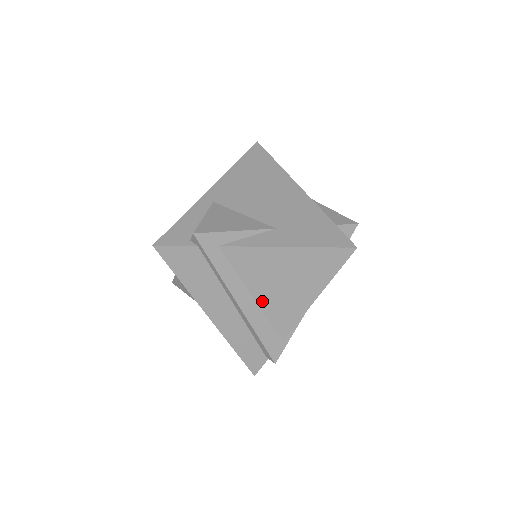
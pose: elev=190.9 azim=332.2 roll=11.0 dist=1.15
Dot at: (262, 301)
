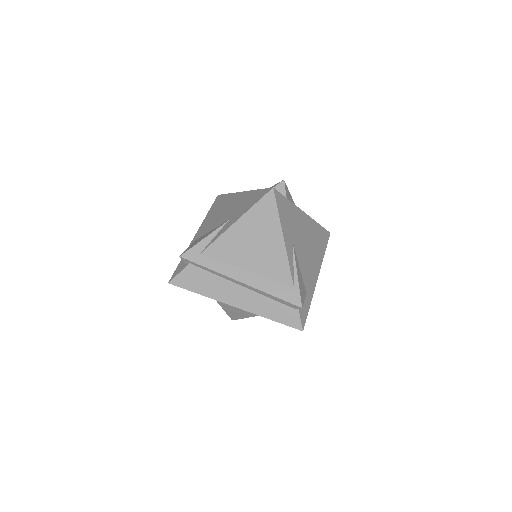
Dot at: (255, 269)
